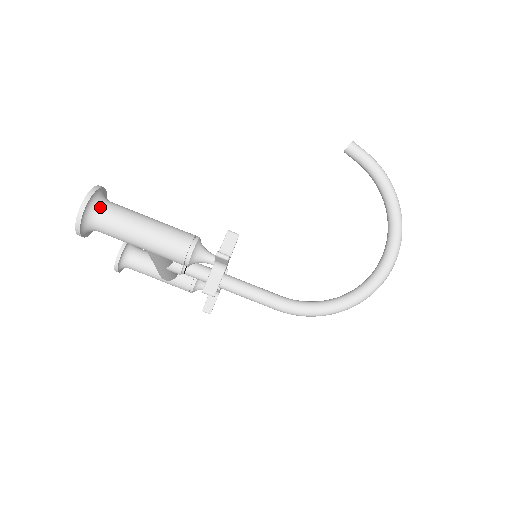
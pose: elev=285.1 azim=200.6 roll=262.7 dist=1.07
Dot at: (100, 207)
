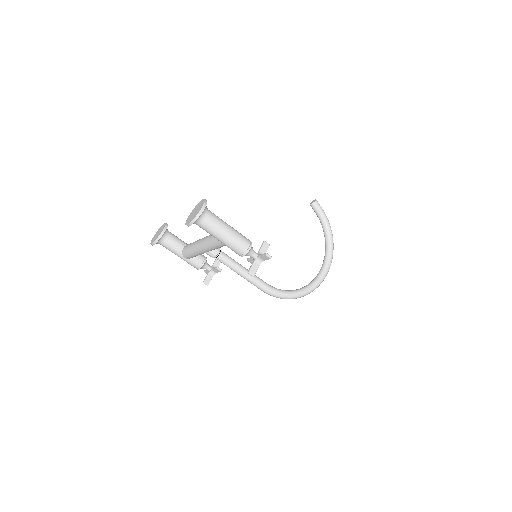
Dot at: (207, 212)
